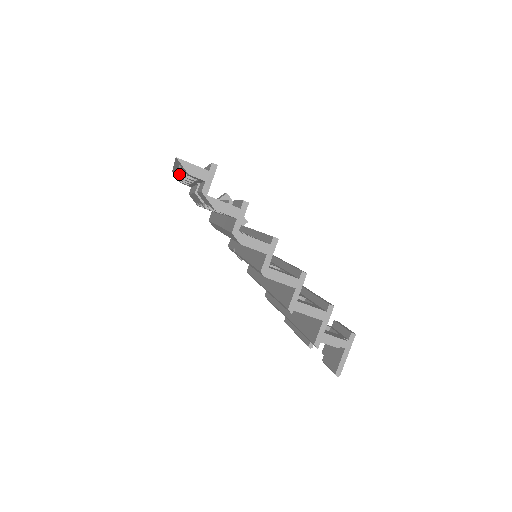
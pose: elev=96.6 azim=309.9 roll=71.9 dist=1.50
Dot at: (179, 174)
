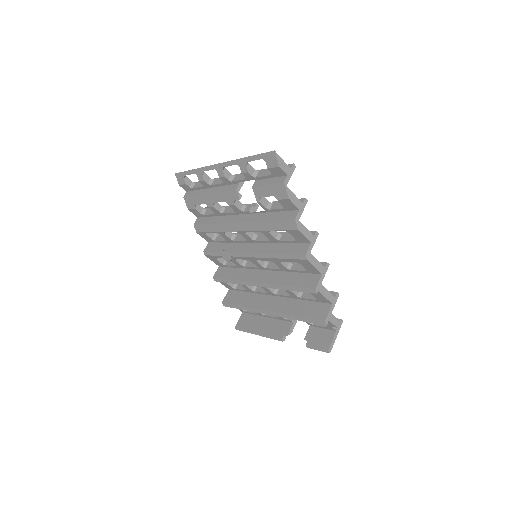
Dot at: (218, 172)
